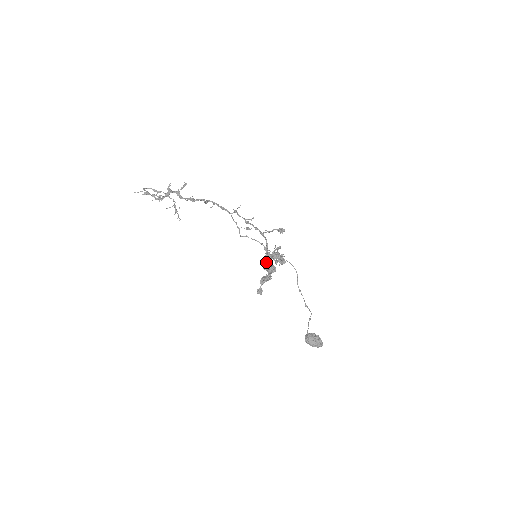
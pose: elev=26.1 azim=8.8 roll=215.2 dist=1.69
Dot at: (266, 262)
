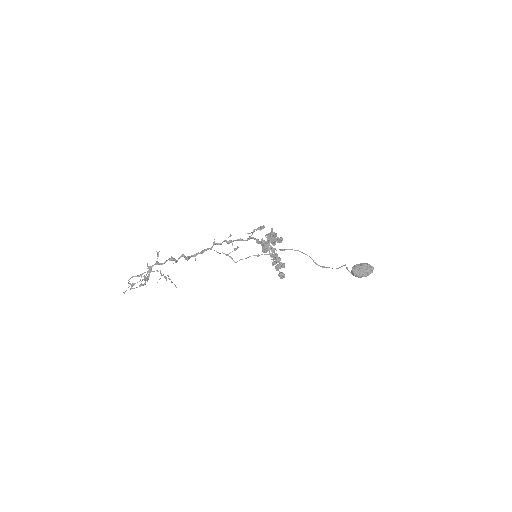
Dot at: (264, 246)
